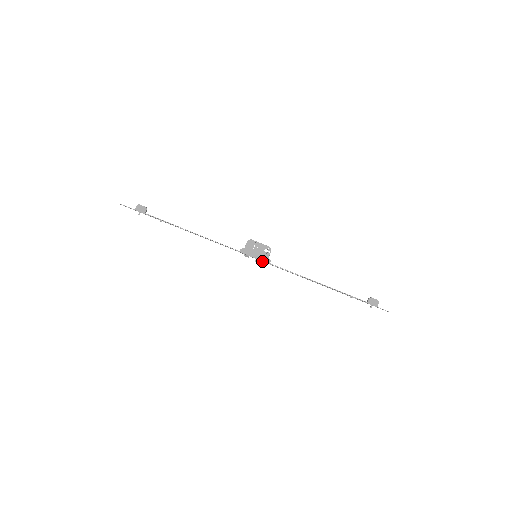
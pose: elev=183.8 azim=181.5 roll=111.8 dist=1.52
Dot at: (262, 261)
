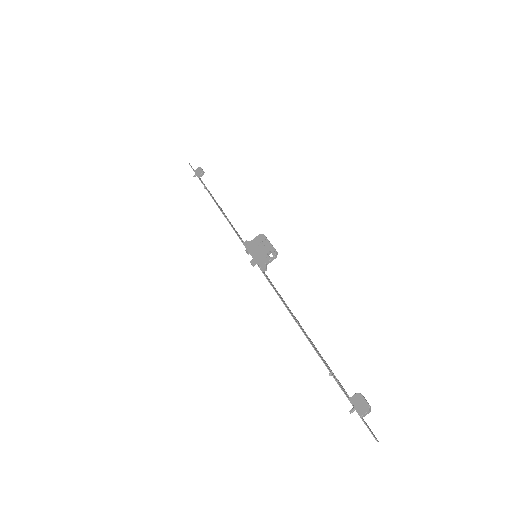
Dot at: (259, 265)
